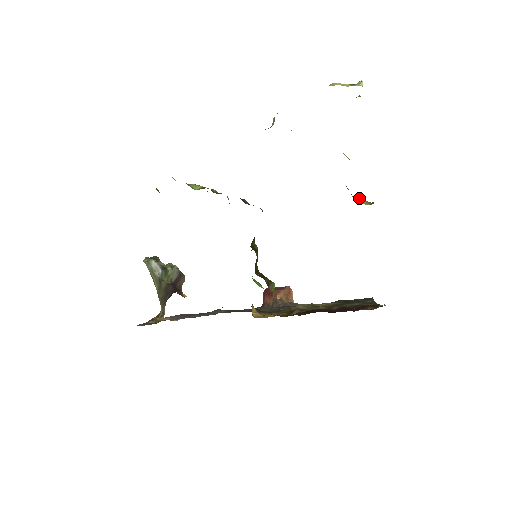
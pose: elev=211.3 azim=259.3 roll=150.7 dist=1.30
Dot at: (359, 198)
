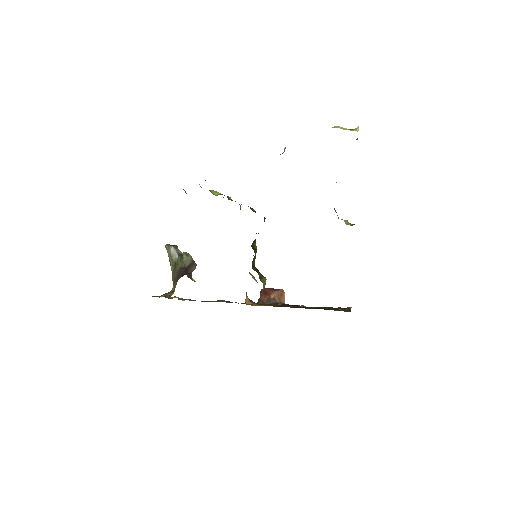
Dot at: occluded
